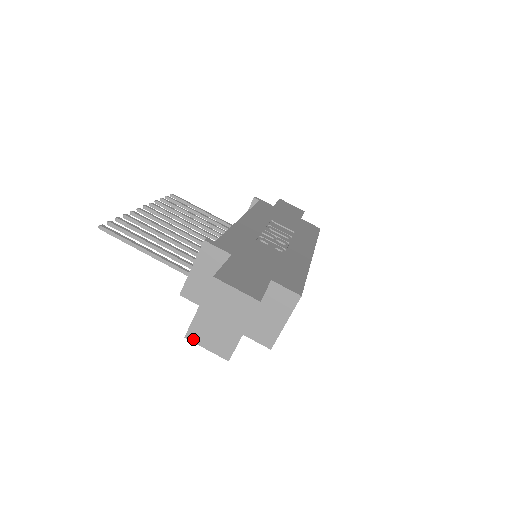
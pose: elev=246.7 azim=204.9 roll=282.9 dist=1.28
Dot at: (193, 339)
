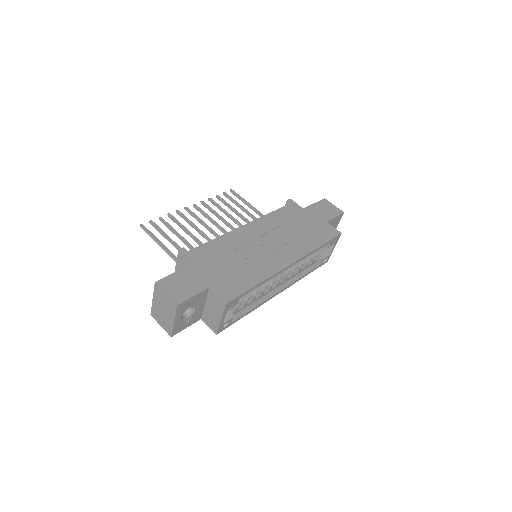
Dot at: (154, 317)
